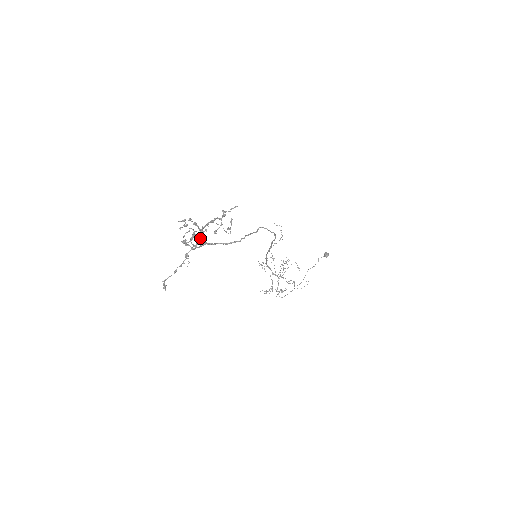
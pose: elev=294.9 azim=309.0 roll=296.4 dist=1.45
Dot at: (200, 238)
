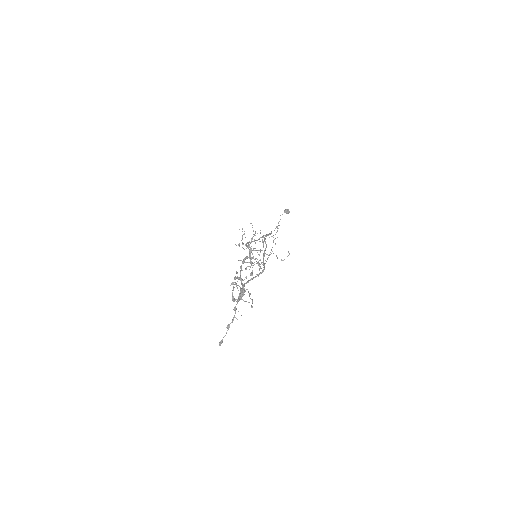
Dot at: (242, 287)
